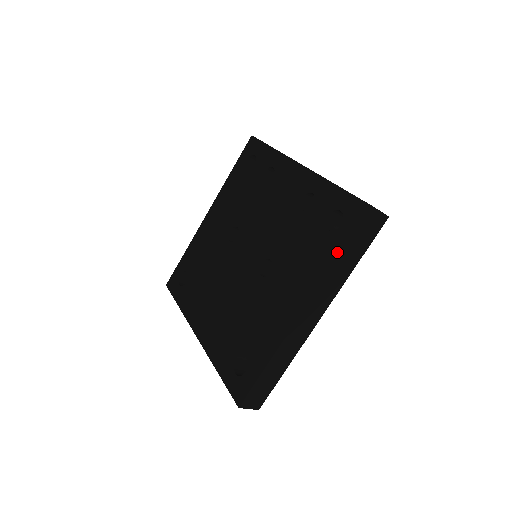
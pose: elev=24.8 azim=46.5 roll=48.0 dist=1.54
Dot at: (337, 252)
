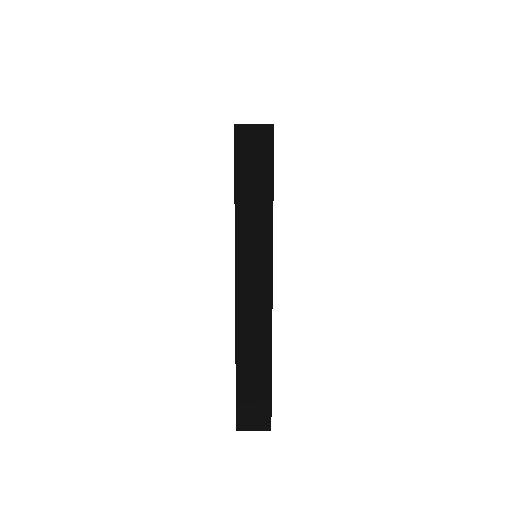
Dot at: (234, 198)
